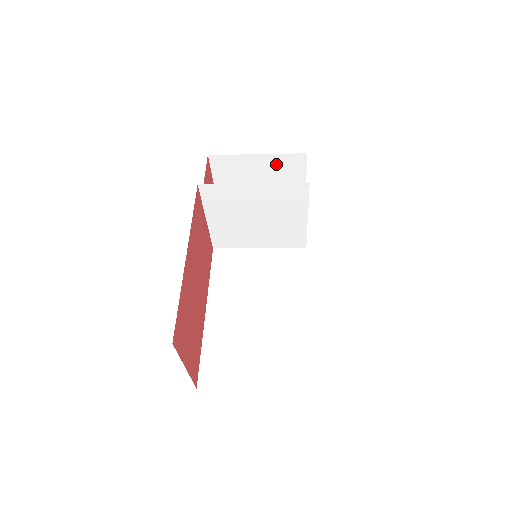
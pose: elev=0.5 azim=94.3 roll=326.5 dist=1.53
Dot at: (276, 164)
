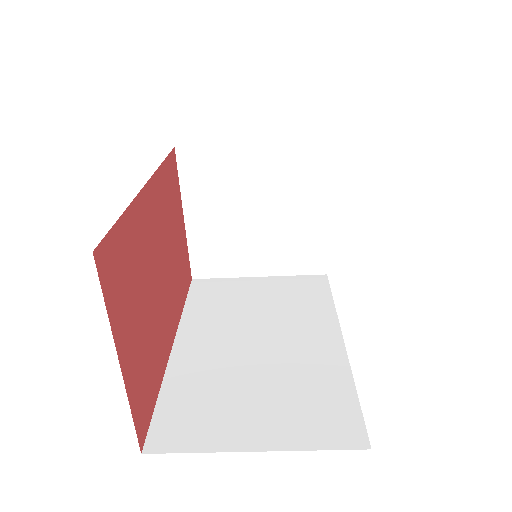
Dot at: occluded
